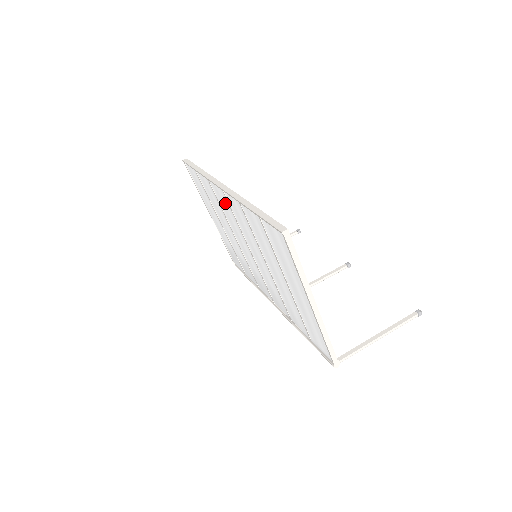
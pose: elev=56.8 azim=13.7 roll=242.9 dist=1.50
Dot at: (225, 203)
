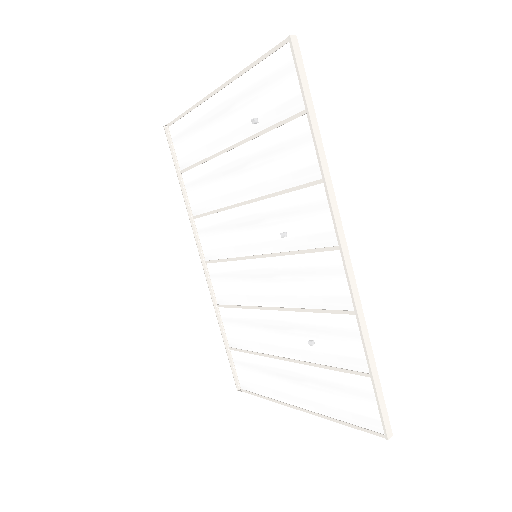
Dot at: (309, 229)
